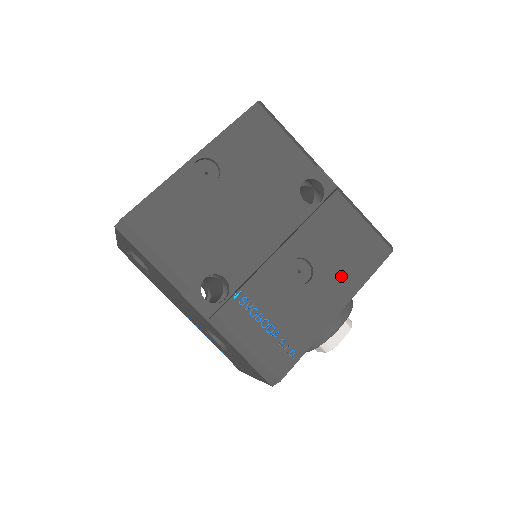
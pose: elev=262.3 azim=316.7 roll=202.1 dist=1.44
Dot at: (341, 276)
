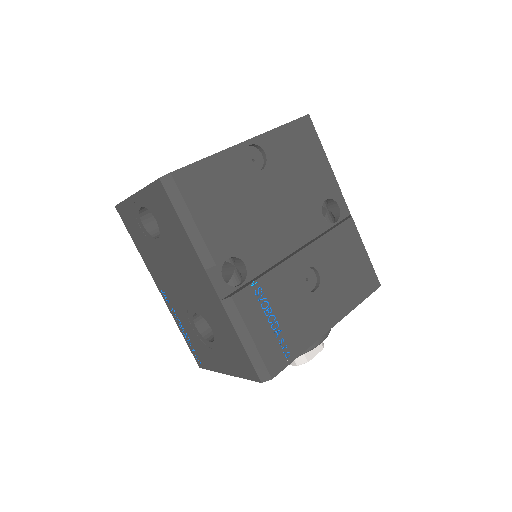
Dot at: (340, 294)
